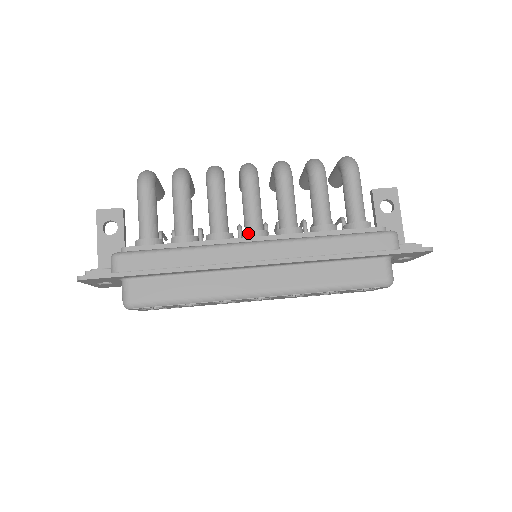
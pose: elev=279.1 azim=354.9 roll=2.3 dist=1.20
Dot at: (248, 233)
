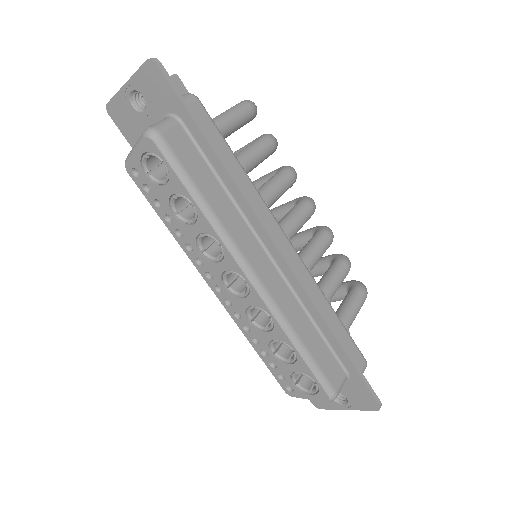
Dot at: occluded
